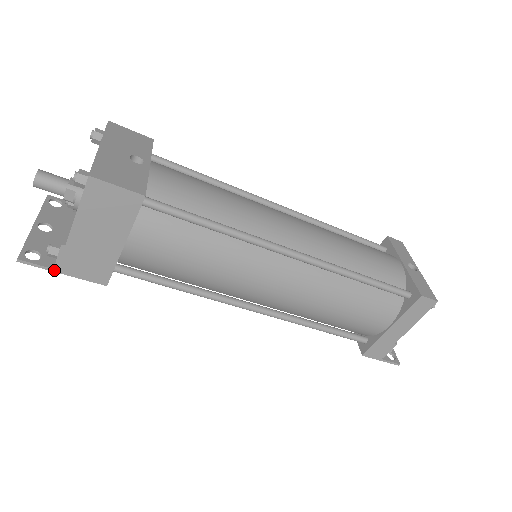
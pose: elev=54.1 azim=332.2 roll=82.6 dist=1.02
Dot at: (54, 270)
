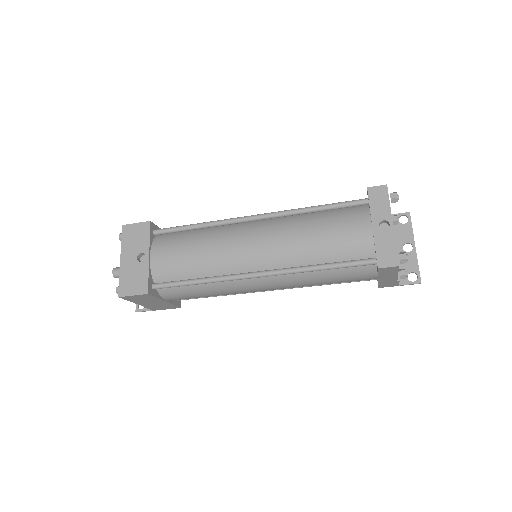
Dot at: (153, 310)
